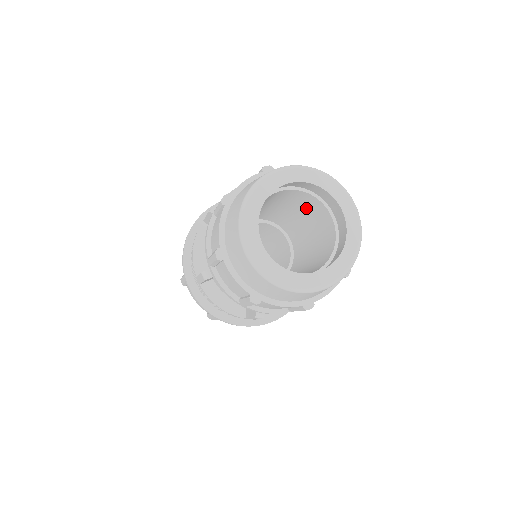
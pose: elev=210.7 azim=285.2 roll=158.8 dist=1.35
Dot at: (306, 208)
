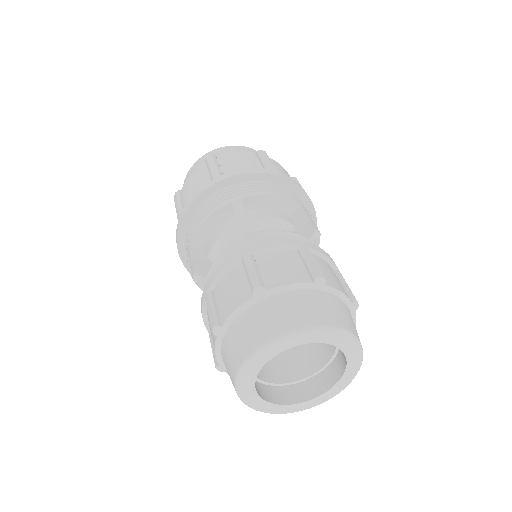
Dot at: occluded
